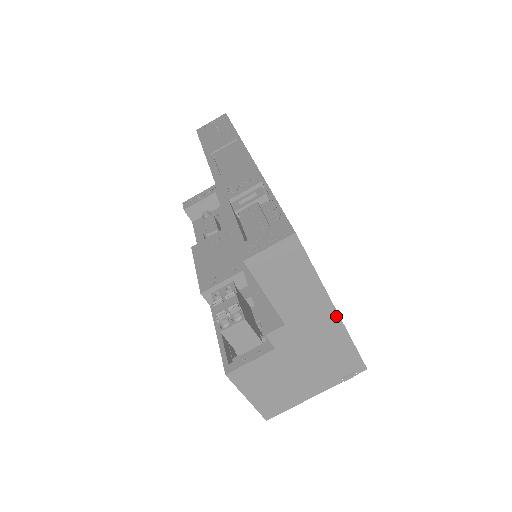
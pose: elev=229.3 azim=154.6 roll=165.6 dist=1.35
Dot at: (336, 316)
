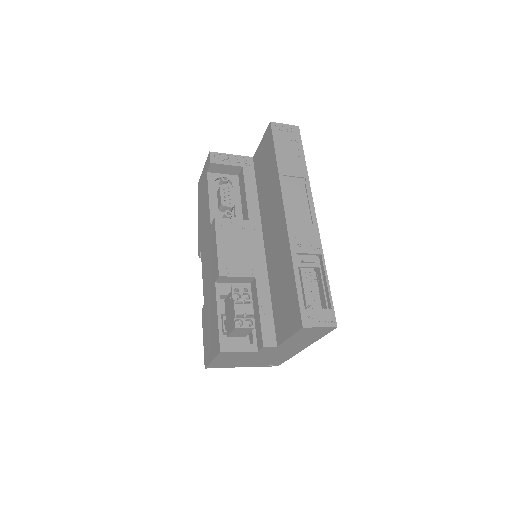
Dot at: (301, 350)
